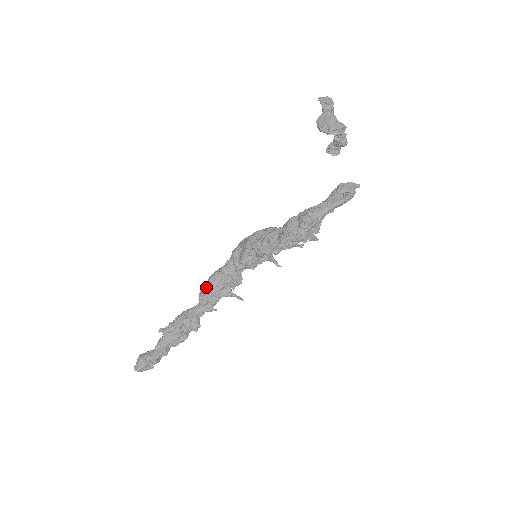
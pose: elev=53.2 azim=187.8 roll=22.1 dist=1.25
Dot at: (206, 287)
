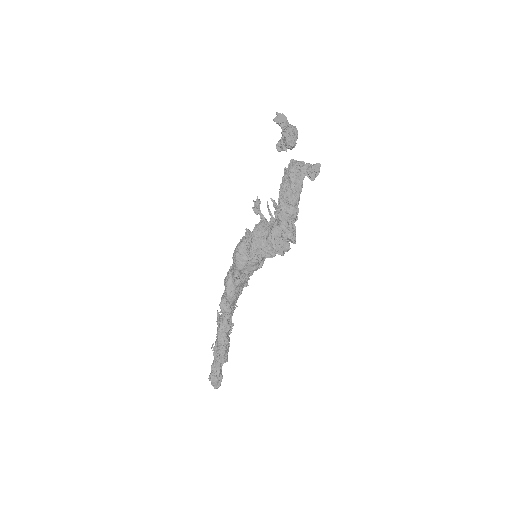
Dot at: (230, 304)
